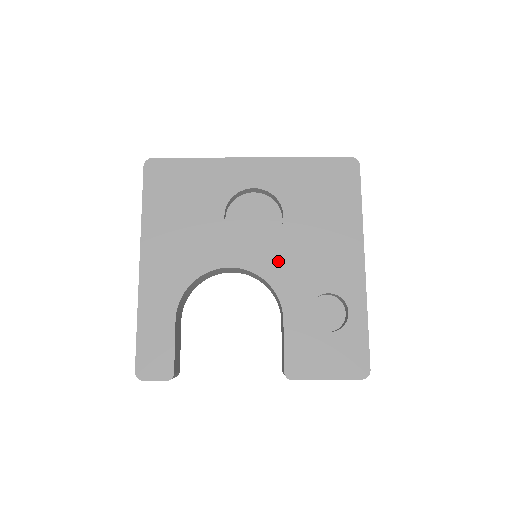
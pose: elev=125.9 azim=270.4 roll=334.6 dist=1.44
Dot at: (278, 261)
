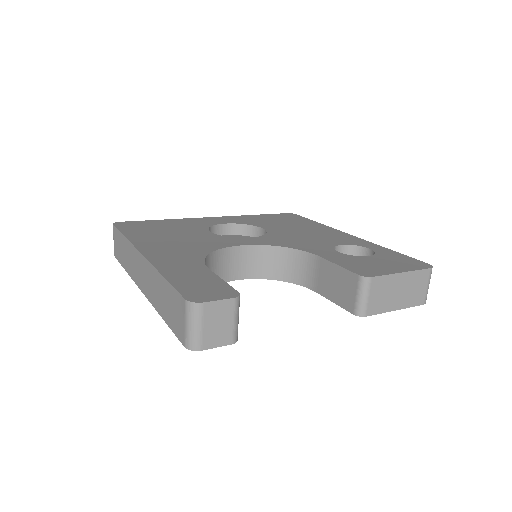
Dot at: (281, 240)
